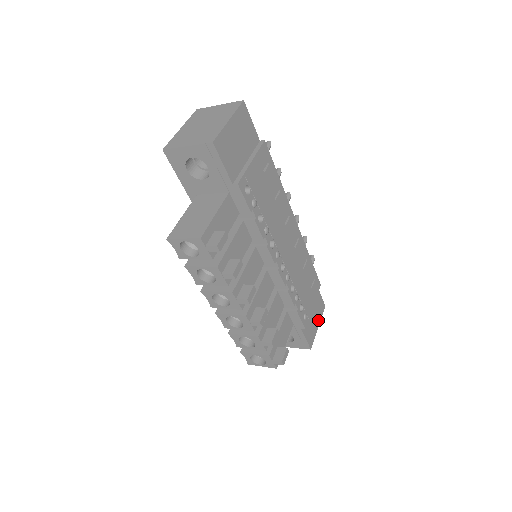
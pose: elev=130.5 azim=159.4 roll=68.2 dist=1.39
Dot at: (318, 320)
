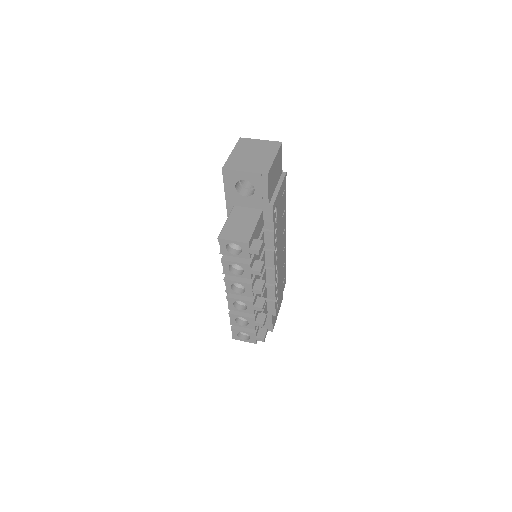
Dot at: (279, 309)
